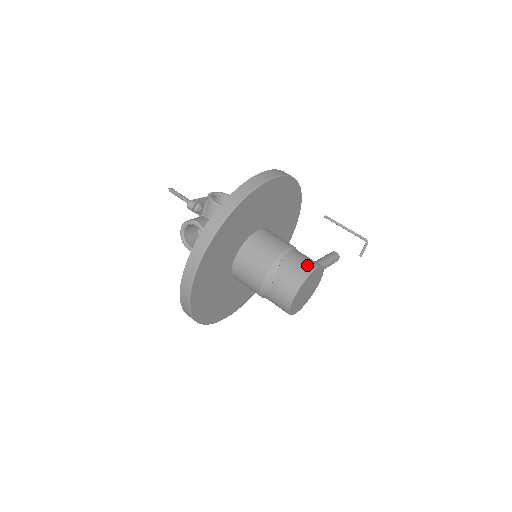
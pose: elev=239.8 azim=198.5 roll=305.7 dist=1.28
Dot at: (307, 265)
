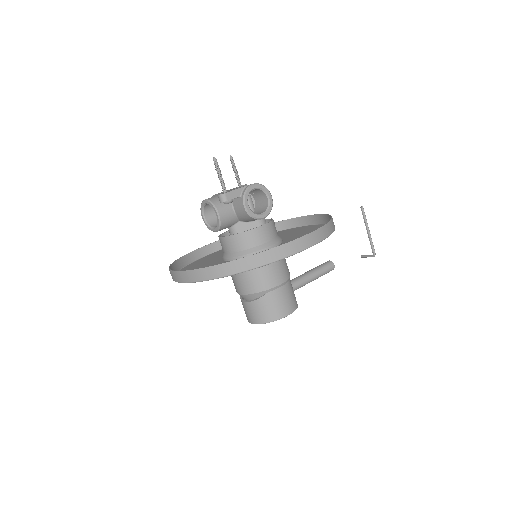
Dot at: (282, 310)
